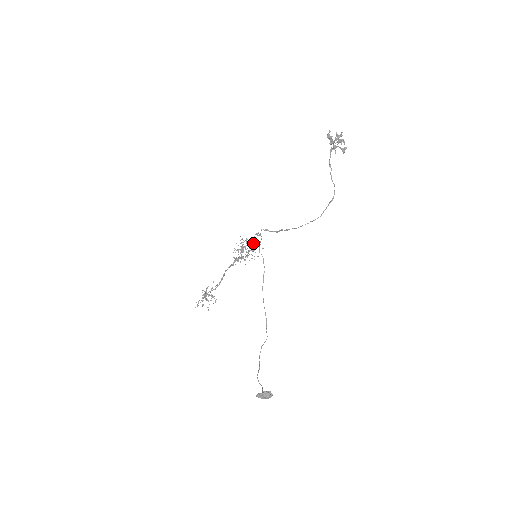
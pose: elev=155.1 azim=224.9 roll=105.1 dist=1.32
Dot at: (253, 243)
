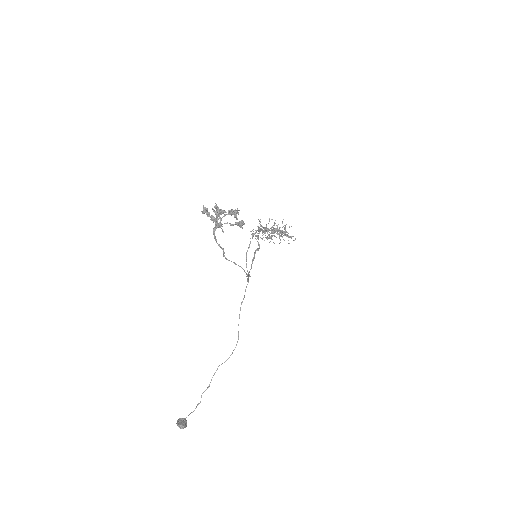
Dot at: (264, 233)
